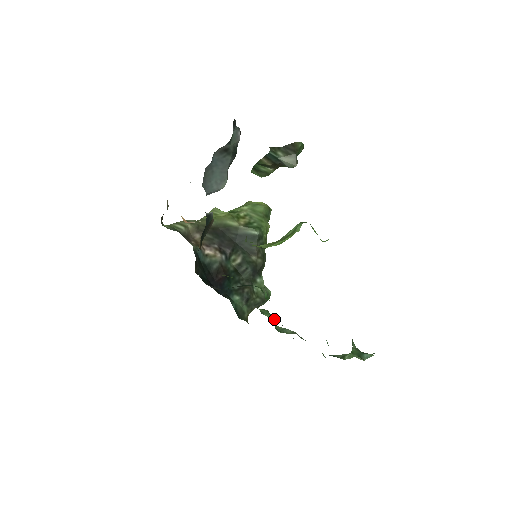
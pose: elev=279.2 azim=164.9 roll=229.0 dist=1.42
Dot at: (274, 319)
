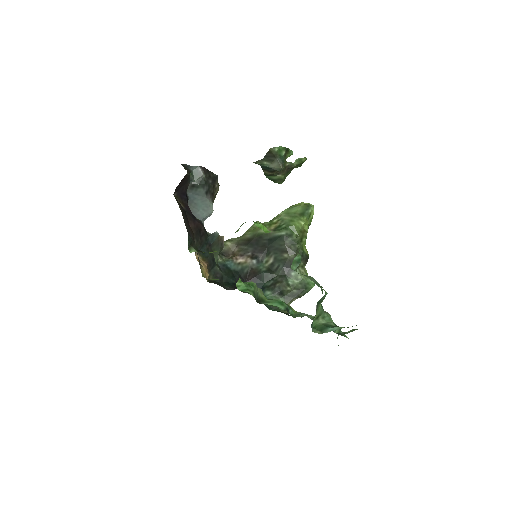
Dot at: (285, 306)
